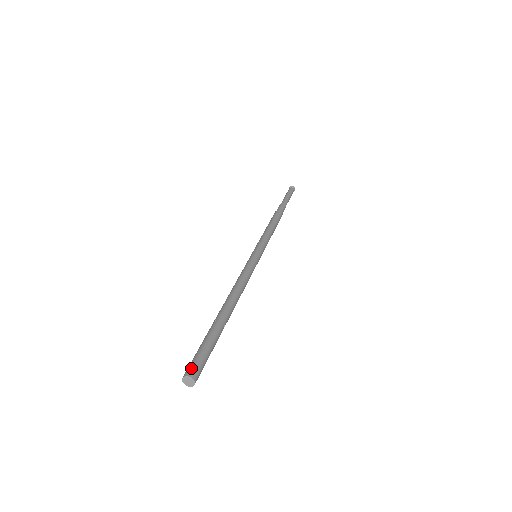
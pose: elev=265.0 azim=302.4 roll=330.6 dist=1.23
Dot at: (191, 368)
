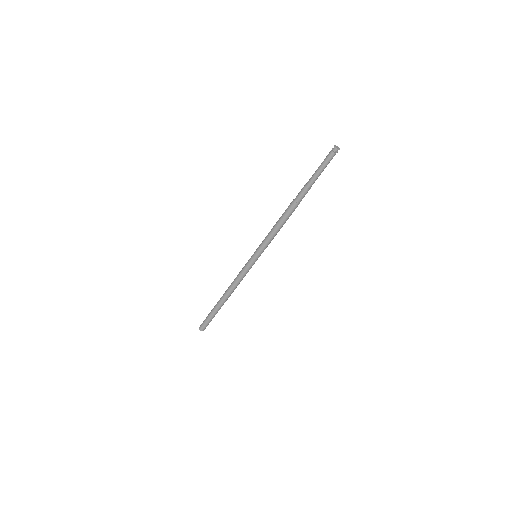
Dot at: (202, 328)
